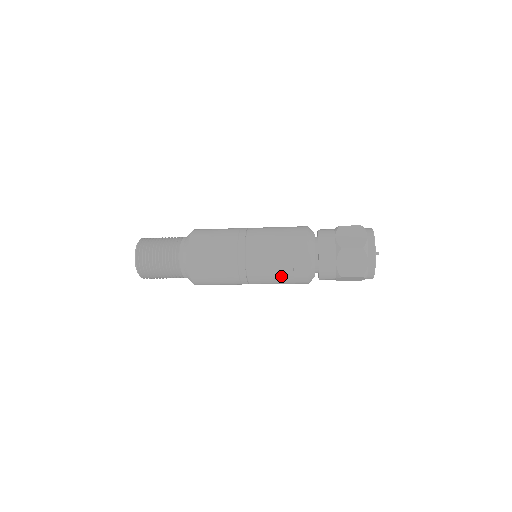
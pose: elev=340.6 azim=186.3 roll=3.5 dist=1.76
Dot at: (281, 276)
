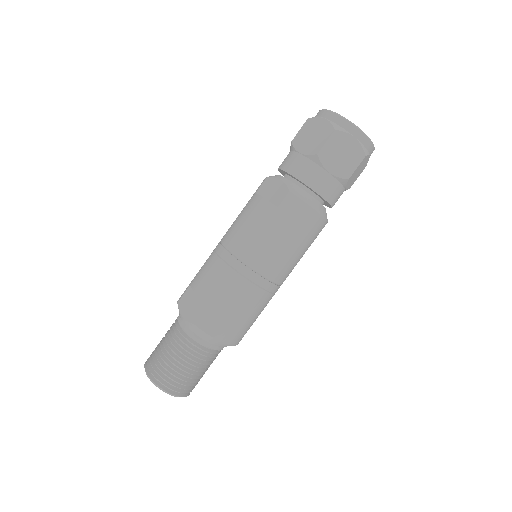
Dot at: (266, 221)
